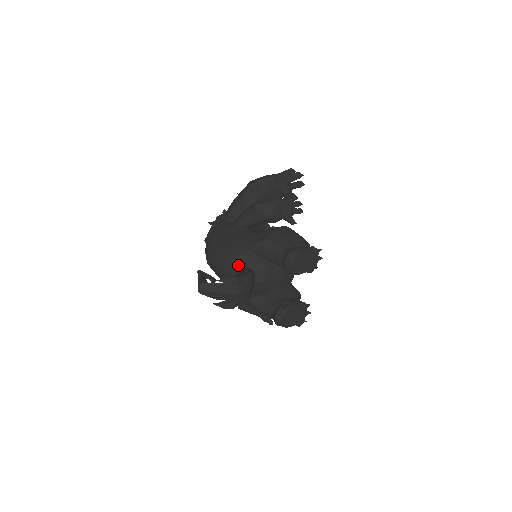
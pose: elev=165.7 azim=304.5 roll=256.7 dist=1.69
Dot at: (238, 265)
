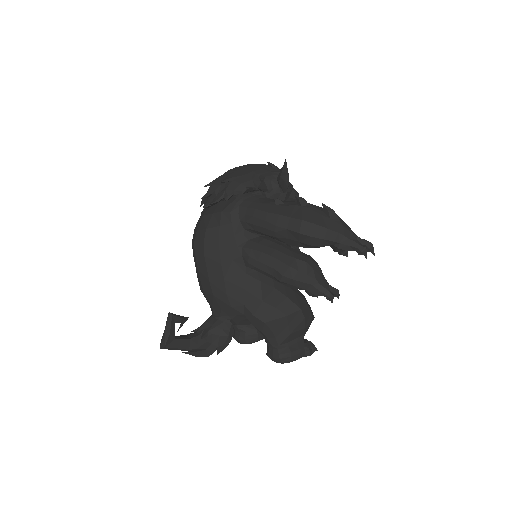
Dot at: (222, 311)
